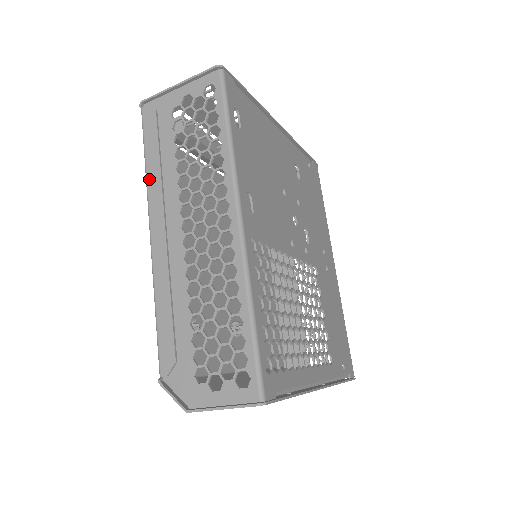
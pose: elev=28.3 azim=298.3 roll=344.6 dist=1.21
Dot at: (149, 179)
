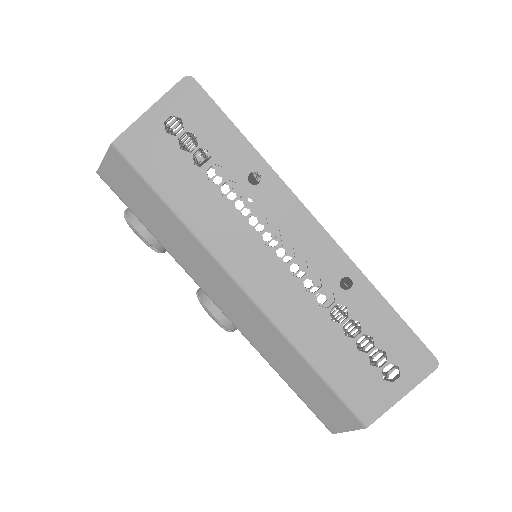
Dot at: occluded
